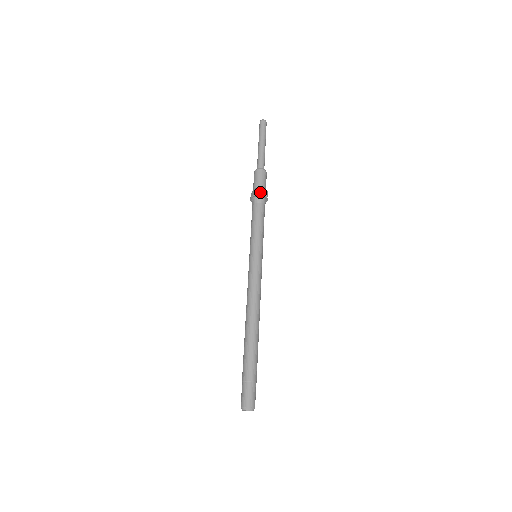
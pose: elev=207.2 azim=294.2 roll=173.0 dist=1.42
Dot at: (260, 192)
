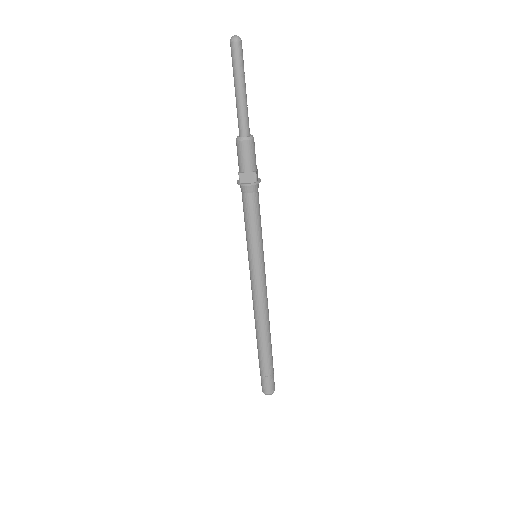
Dot at: (245, 178)
